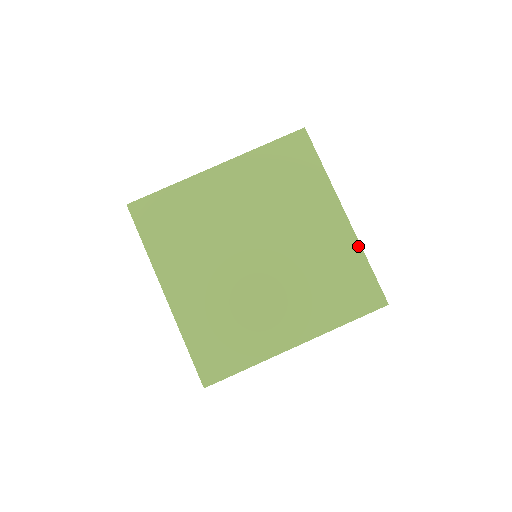
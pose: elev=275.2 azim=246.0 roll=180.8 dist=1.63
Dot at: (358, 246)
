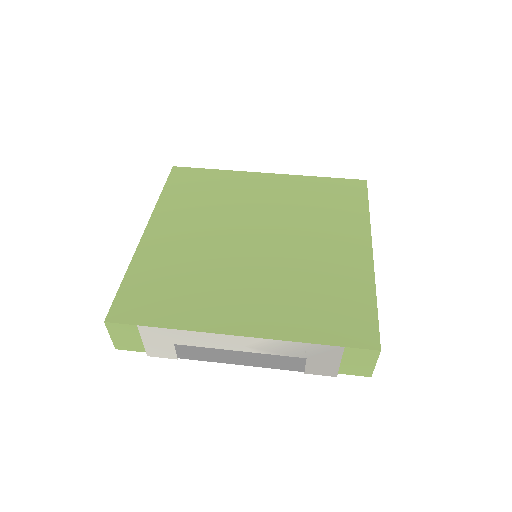
Dot at: (372, 280)
